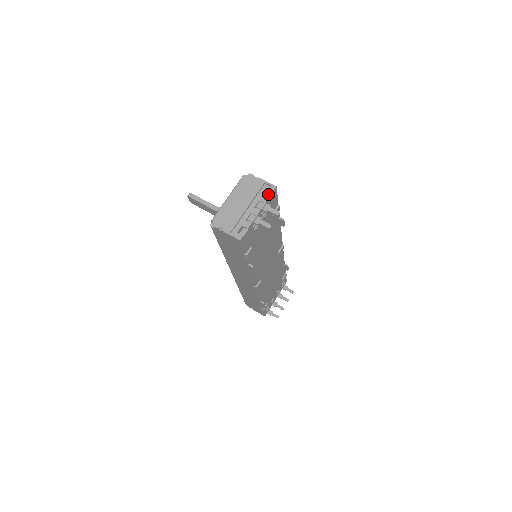
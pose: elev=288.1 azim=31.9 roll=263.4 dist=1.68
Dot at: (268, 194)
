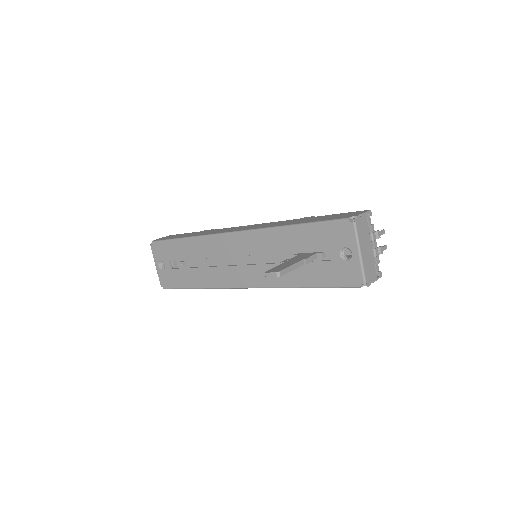
Dot at: (370, 221)
